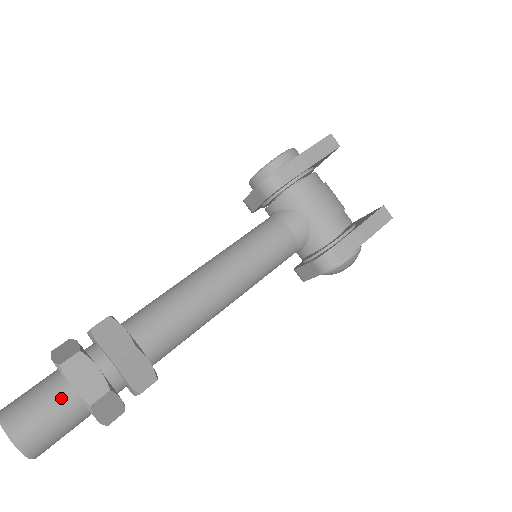
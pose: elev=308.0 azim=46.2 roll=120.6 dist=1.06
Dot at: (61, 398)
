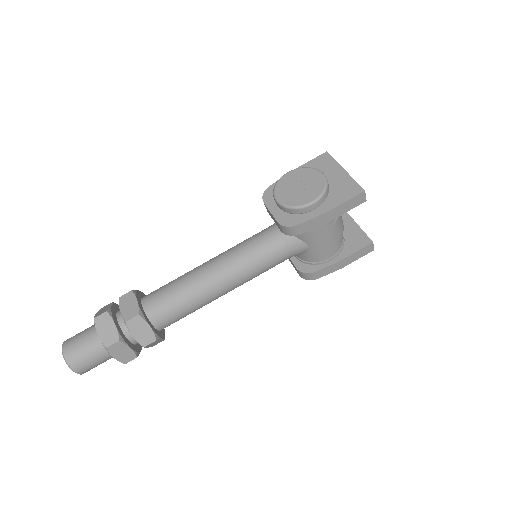
Dot at: (105, 355)
